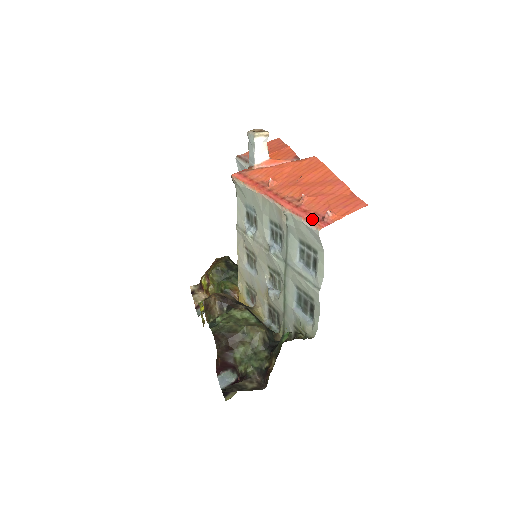
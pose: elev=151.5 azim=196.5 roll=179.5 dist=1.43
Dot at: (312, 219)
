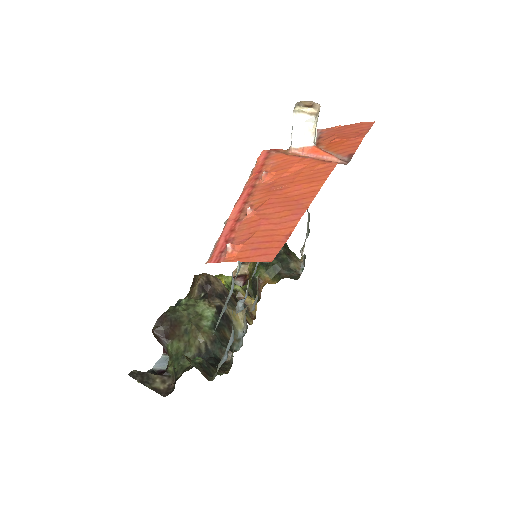
Dot at: (220, 245)
